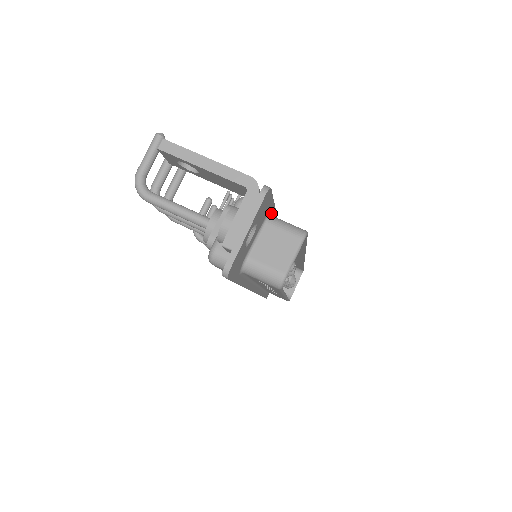
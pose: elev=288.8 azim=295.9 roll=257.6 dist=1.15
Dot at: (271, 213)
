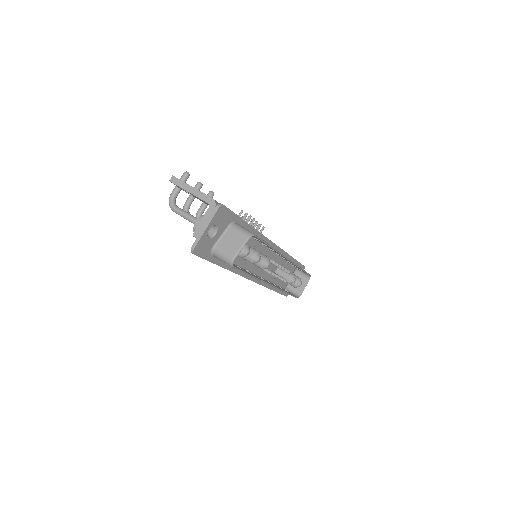
Dot at: (238, 222)
